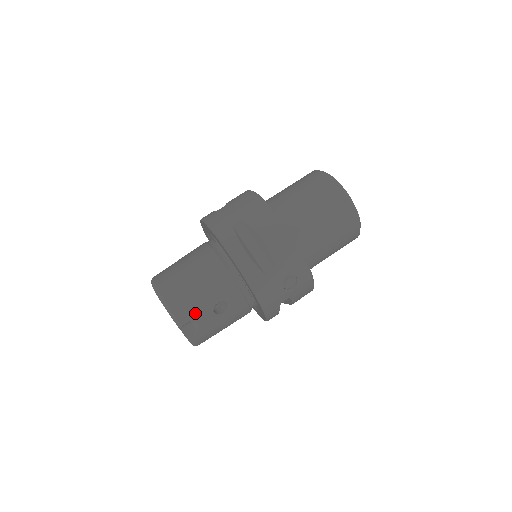
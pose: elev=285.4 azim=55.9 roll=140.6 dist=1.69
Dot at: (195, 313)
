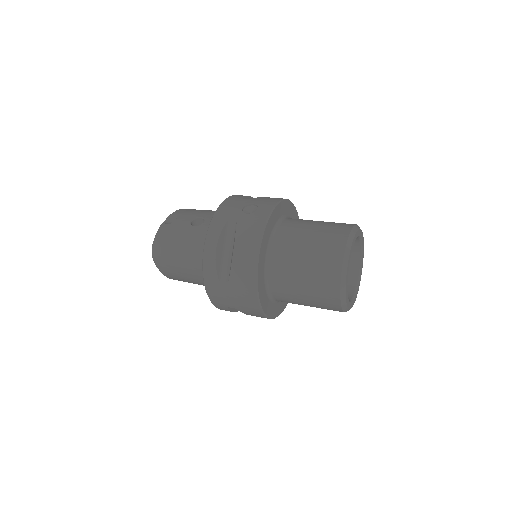
Dot at: (185, 214)
